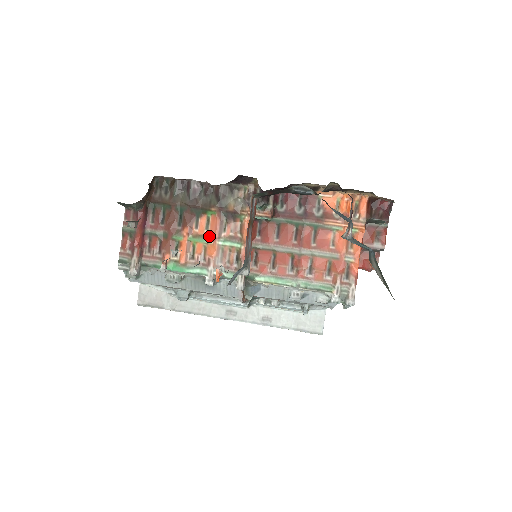
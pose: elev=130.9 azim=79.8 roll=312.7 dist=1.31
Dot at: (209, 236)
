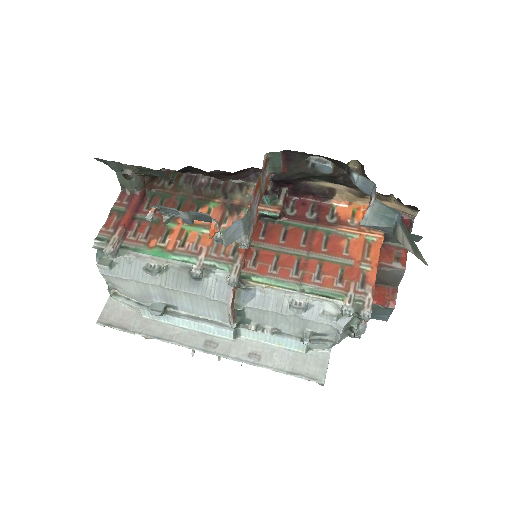
Dot at: (207, 226)
